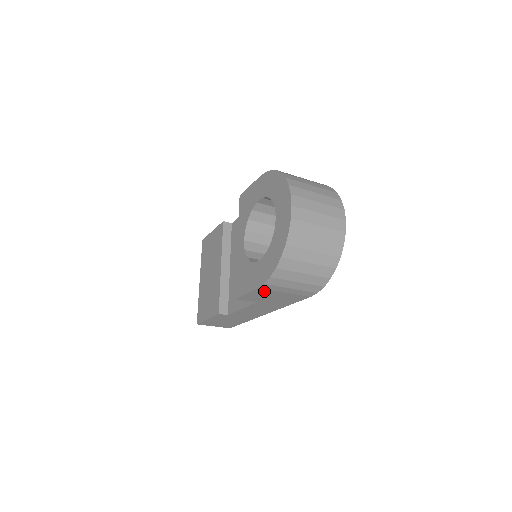
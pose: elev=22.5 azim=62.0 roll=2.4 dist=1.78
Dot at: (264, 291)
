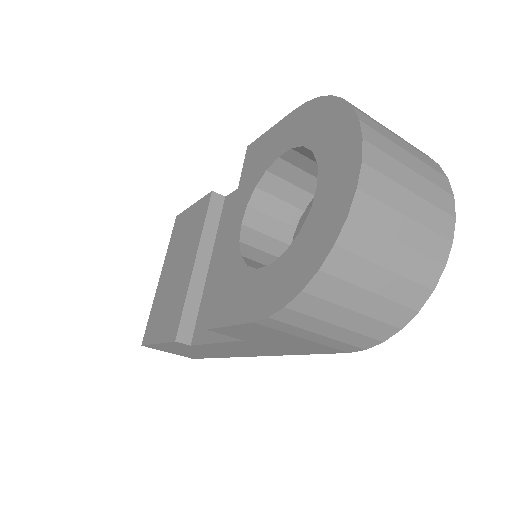
Dot at: (264, 329)
